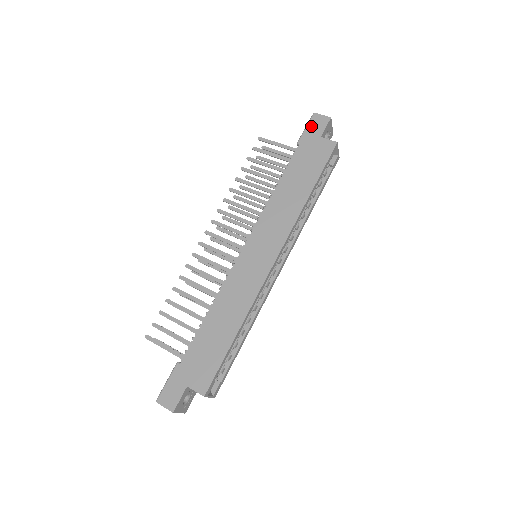
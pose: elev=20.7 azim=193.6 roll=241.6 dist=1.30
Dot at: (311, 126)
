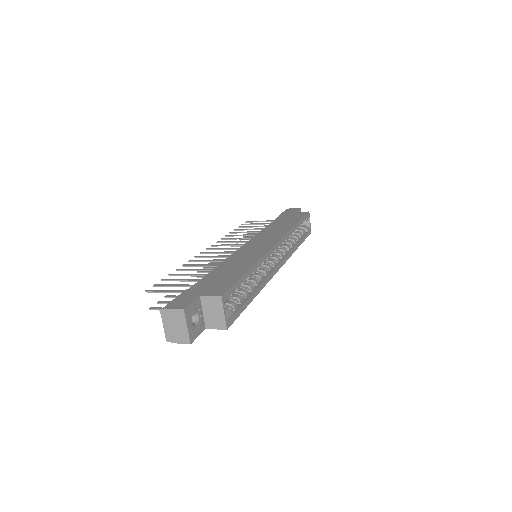
Dot at: (286, 211)
